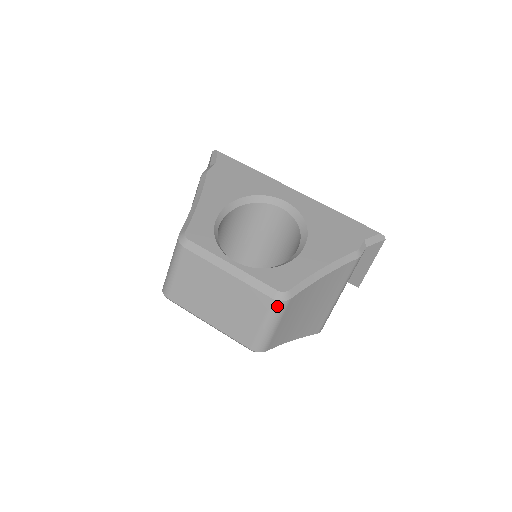
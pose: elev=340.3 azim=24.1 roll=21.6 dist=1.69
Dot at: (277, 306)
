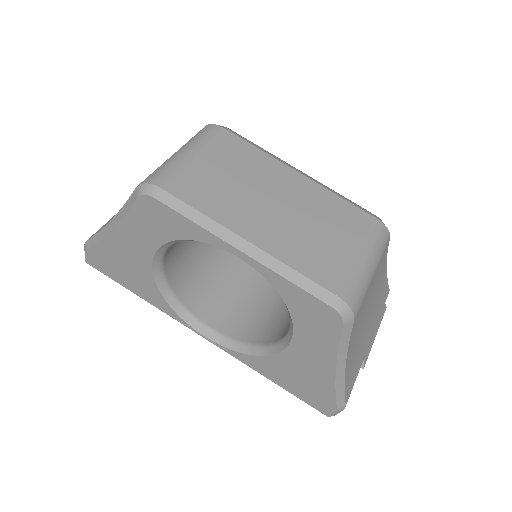
Dot at: (381, 231)
